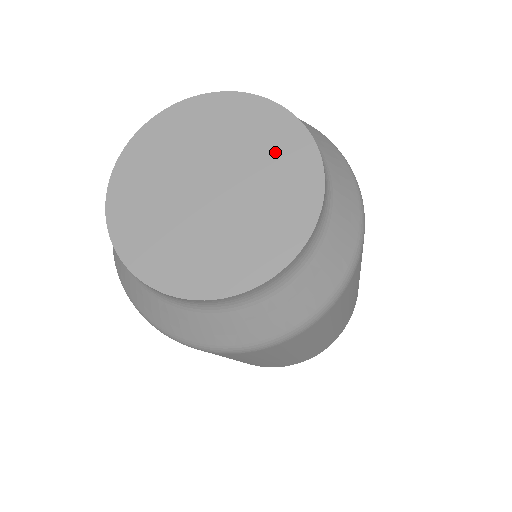
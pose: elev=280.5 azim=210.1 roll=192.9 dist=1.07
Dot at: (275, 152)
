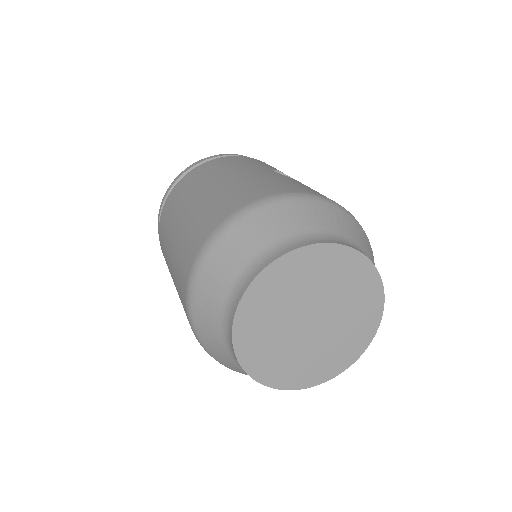
Dot at: (355, 289)
